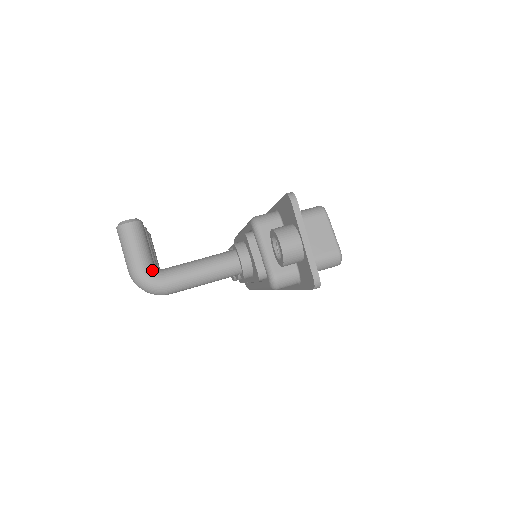
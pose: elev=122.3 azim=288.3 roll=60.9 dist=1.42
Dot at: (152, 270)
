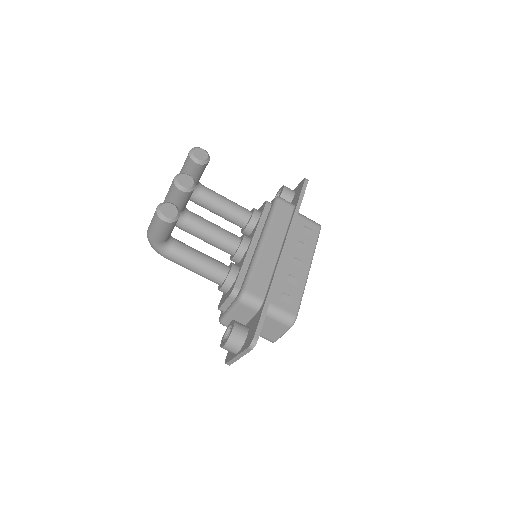
Dot at: (162, 245)
